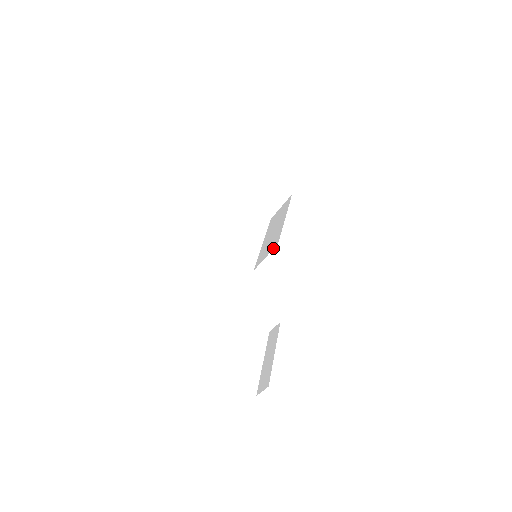
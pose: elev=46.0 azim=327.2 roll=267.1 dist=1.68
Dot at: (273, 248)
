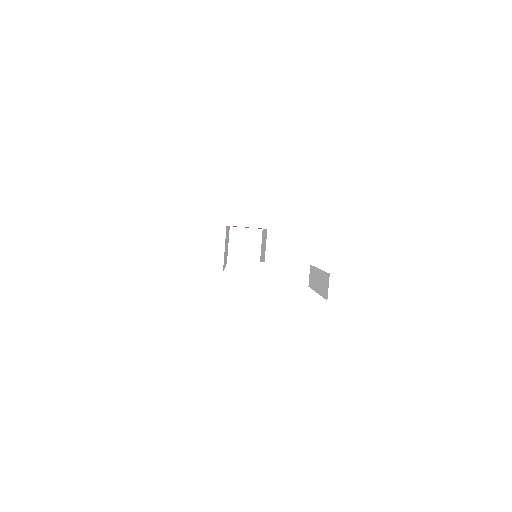
Dot at: (266, 238)
